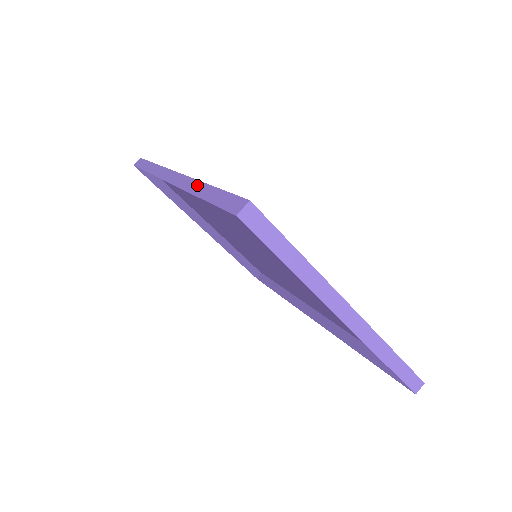
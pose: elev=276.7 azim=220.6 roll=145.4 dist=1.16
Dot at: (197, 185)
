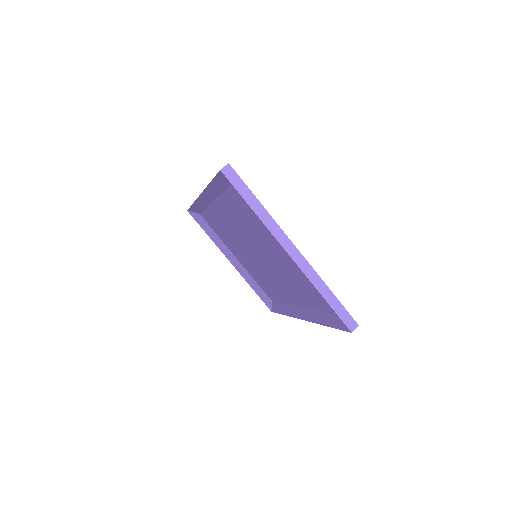
Dot at: occluded
